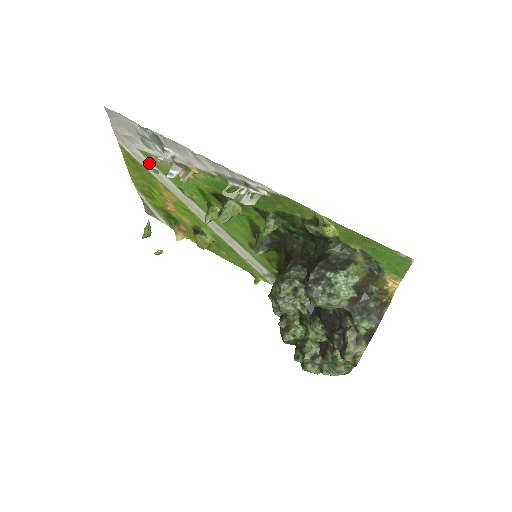
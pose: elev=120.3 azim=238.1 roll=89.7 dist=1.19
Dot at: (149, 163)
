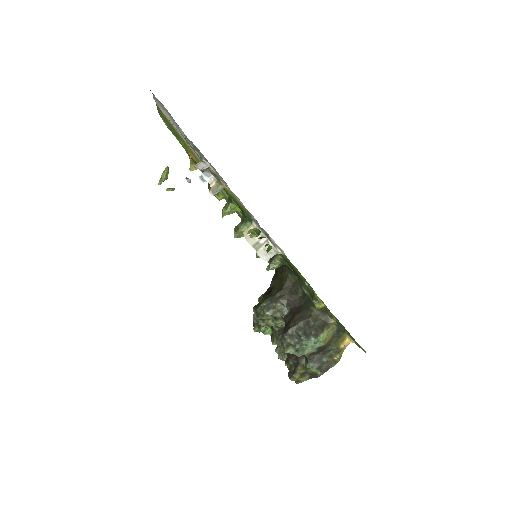
Dot at: (183, 137)
